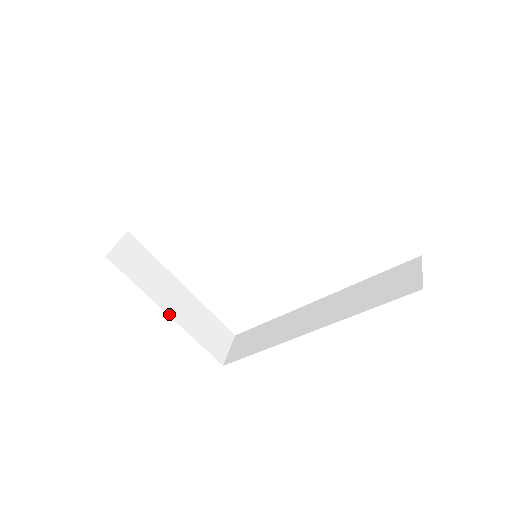
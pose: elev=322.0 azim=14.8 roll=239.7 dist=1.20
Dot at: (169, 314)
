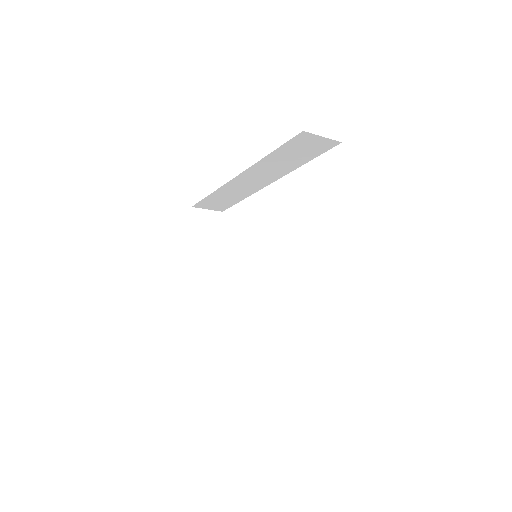
Dot at: (193, 273)
